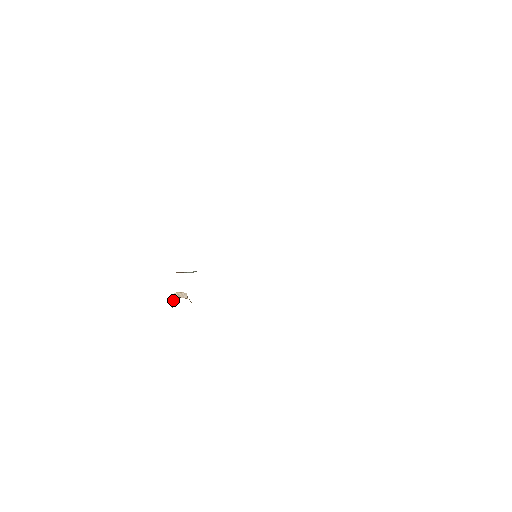
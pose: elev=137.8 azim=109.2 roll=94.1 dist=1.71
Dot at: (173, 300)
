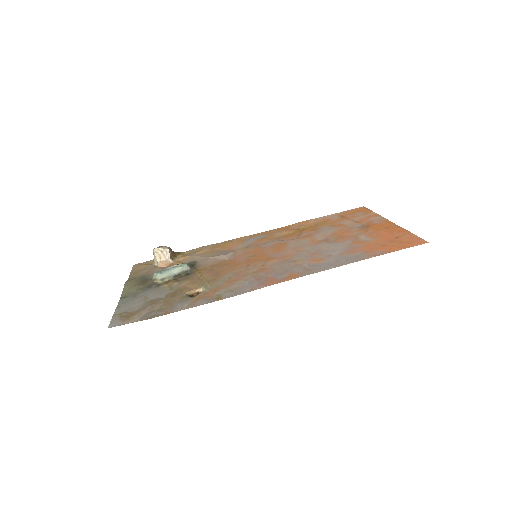
Dot at: (153, 254)
